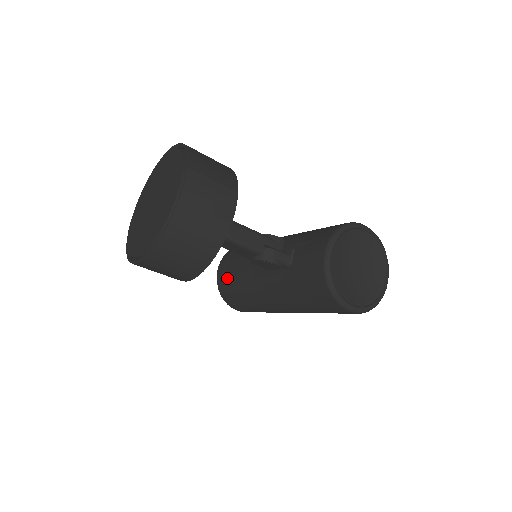
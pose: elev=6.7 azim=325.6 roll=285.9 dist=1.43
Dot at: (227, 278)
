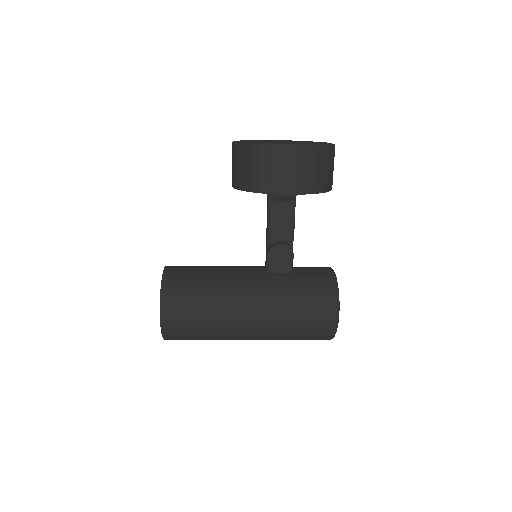
Dot at: (186, 273)
